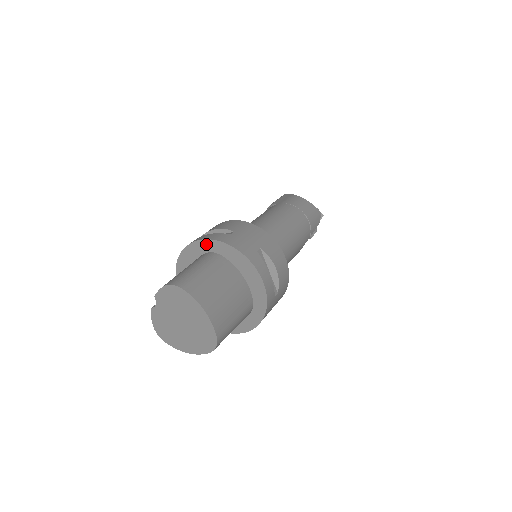
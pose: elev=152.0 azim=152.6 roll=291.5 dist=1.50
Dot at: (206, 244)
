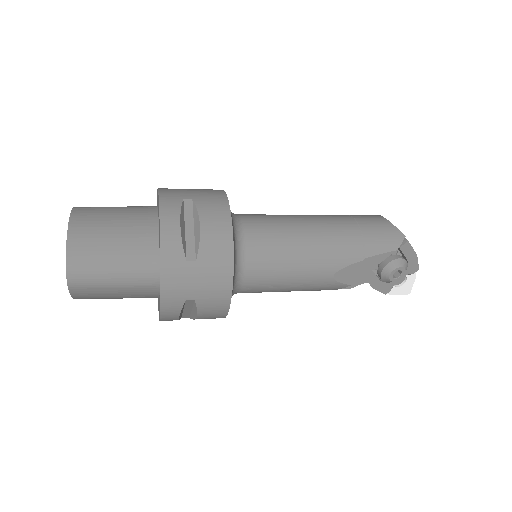
Dot at: occluded
